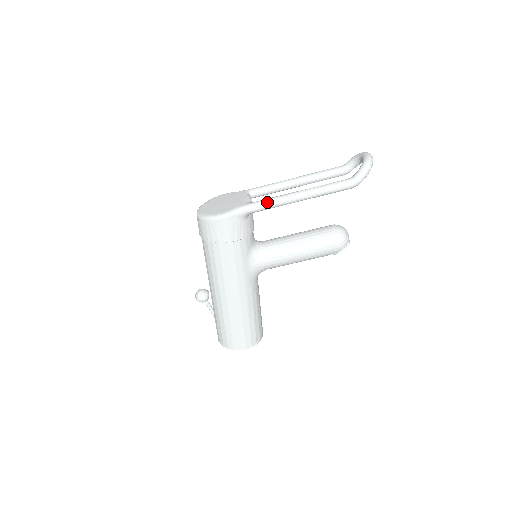
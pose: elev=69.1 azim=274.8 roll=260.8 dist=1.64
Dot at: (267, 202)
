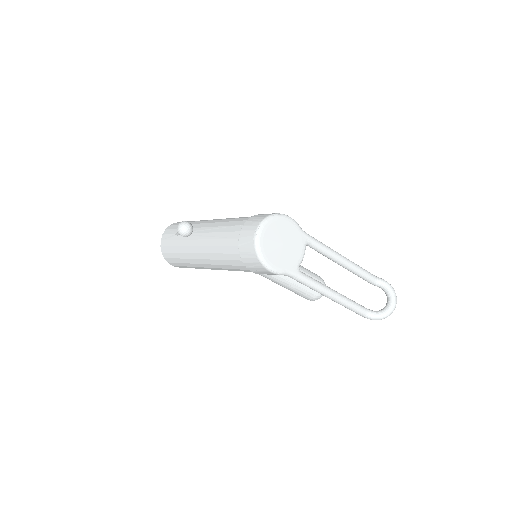
Dot at: (310, 285)
